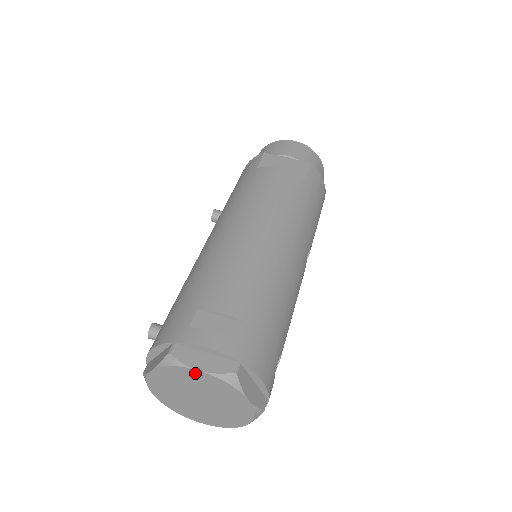
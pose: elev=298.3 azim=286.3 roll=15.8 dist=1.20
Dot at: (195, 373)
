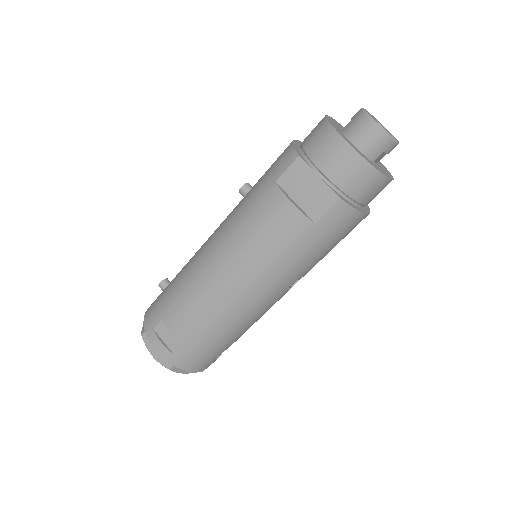
Dot at: (153, 352)
